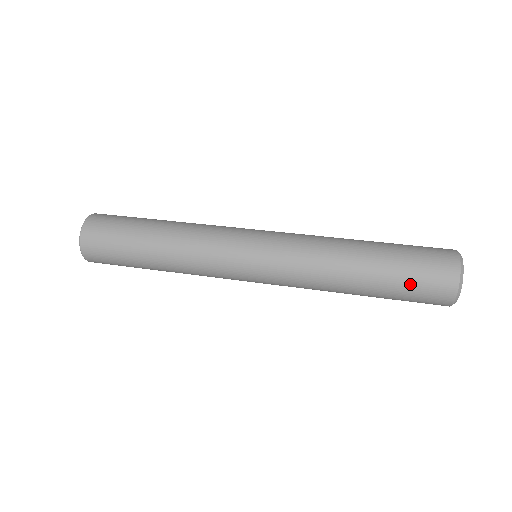
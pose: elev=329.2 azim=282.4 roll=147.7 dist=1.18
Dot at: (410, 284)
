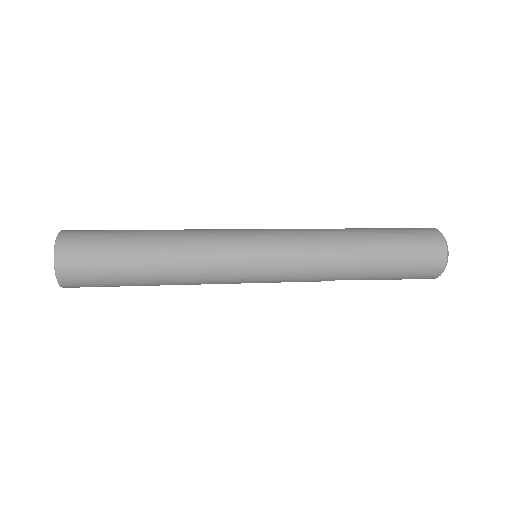
Dot at: (408, 245)
